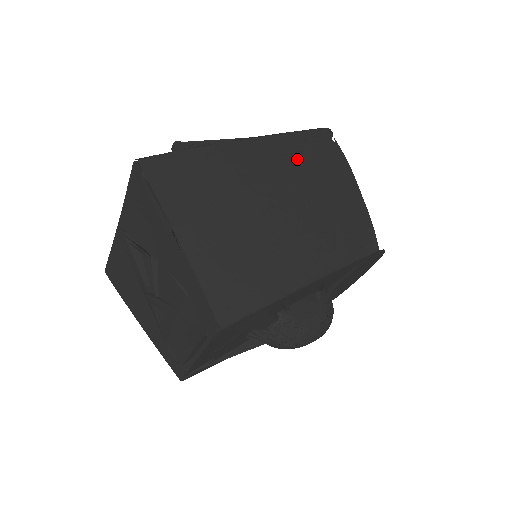
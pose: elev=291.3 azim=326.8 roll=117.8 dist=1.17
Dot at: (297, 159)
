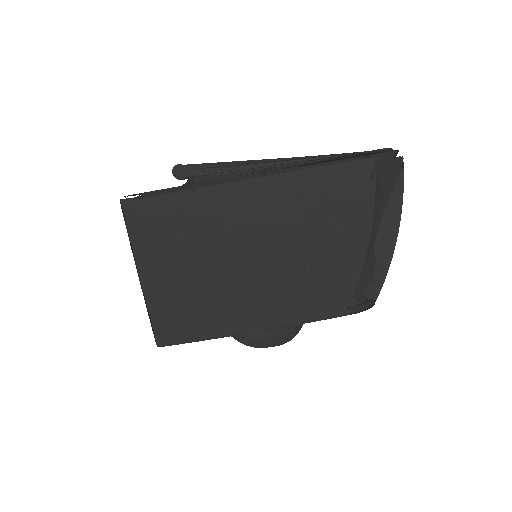
Dot at: (299, 206)
